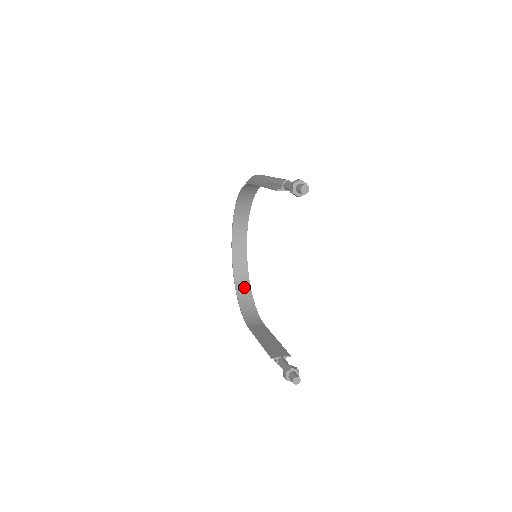
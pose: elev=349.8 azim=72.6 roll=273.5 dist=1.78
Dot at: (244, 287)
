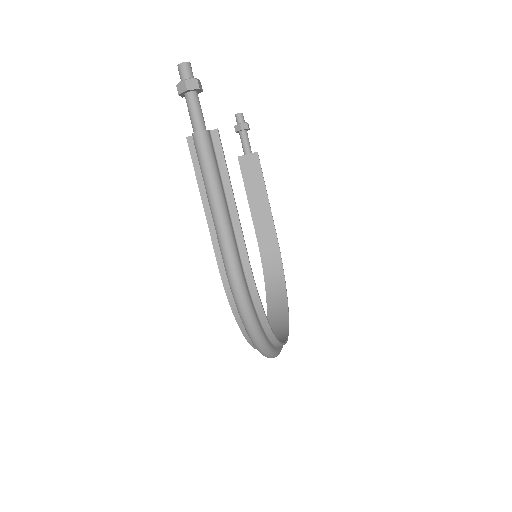
Dot at: occluded
